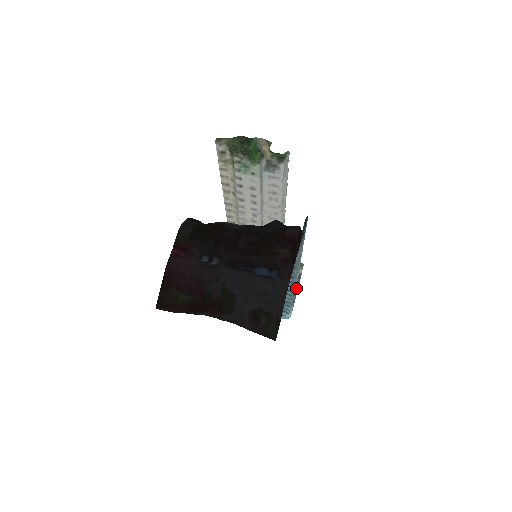
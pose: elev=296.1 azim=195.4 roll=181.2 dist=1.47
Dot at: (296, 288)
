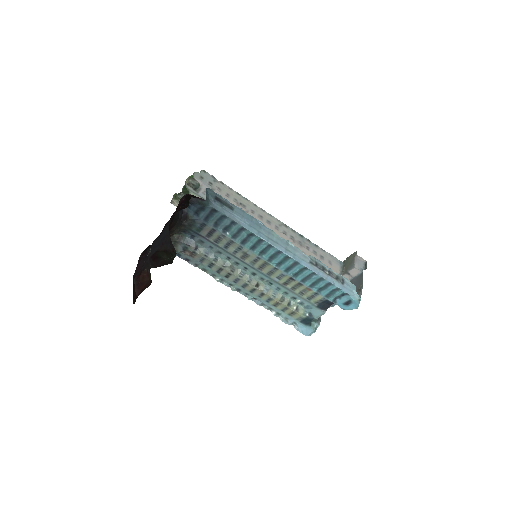
Dot at: (362, 274)
